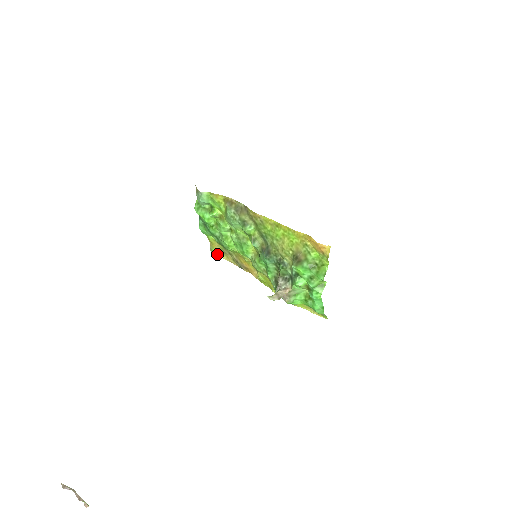
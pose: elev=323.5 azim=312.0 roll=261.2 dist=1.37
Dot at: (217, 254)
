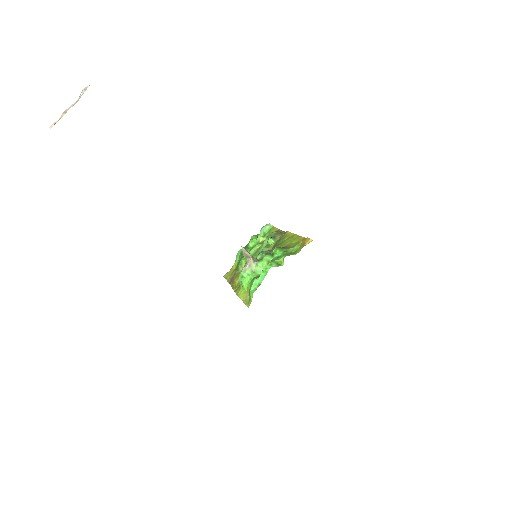
Dot at: (225, 277)
